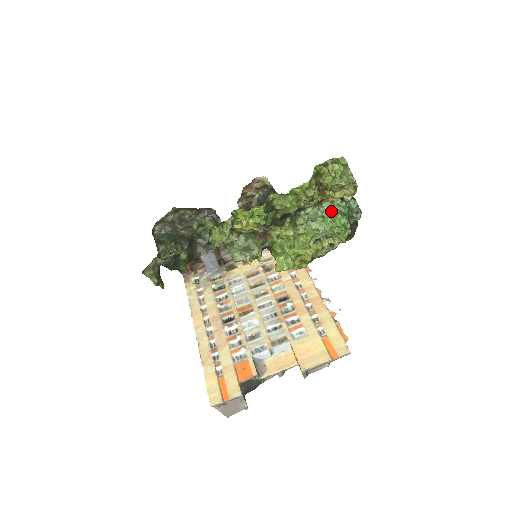
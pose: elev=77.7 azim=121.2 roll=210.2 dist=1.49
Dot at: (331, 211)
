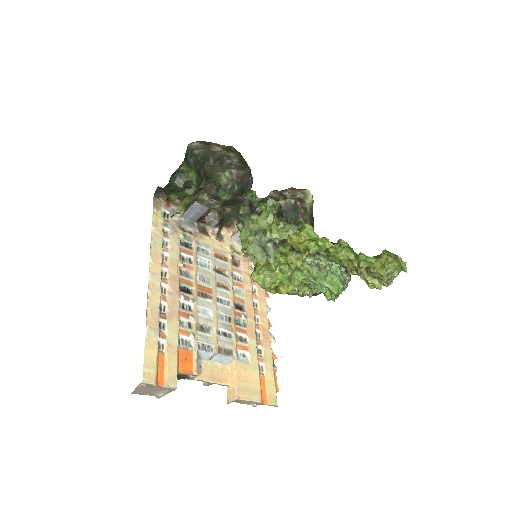
Dot at: (337, 275)
